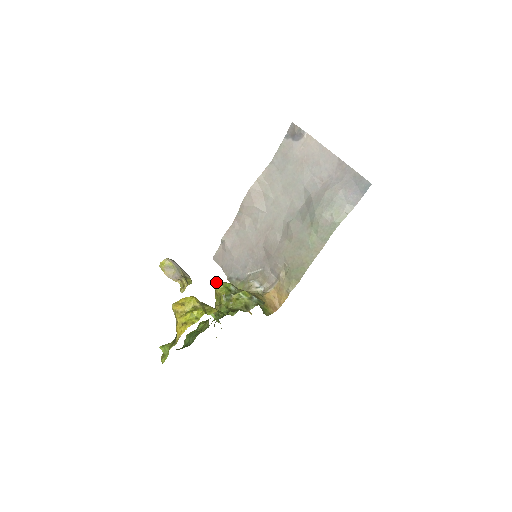
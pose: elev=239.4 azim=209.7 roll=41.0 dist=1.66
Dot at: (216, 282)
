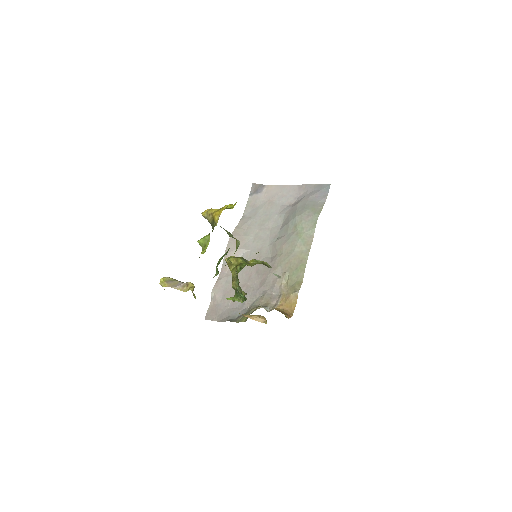
Dot at: (228, 257)
